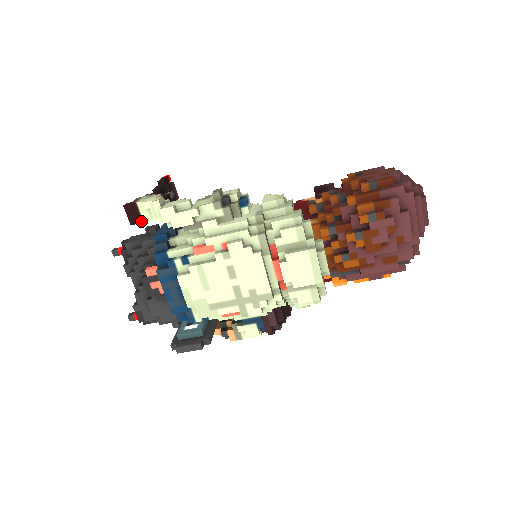
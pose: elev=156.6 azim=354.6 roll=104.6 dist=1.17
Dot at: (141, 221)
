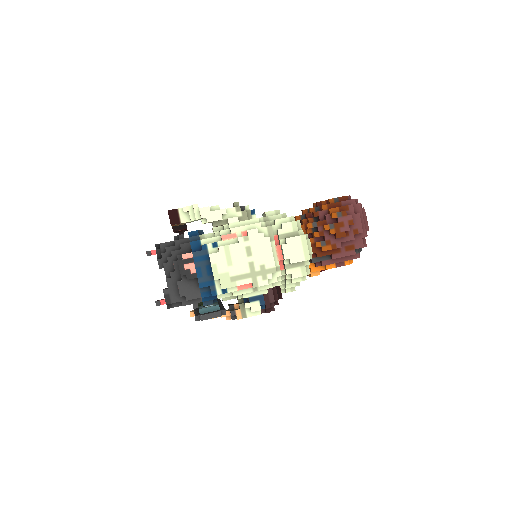
Dot at: (179, 222)
